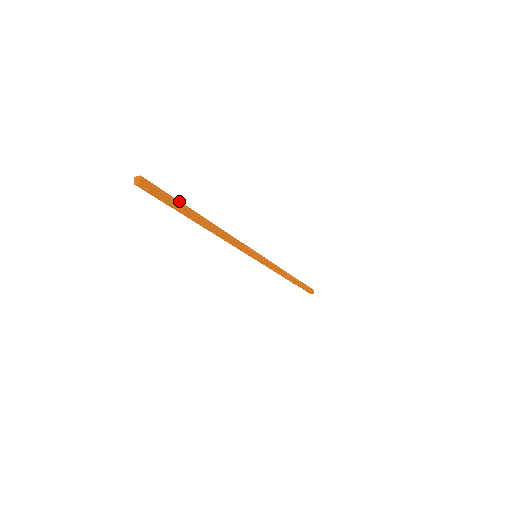
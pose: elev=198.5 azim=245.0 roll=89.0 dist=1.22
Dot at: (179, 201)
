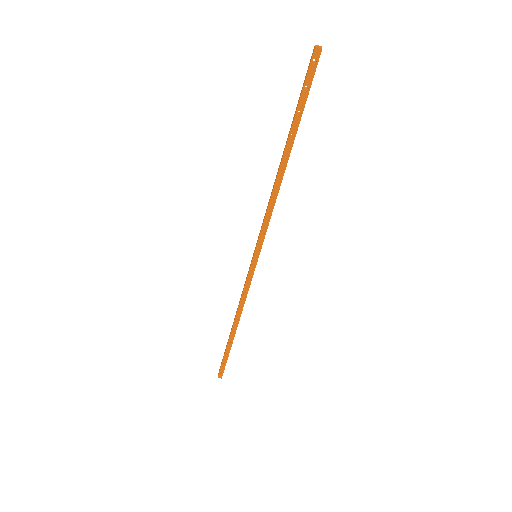
Dot at: (303, 109)
